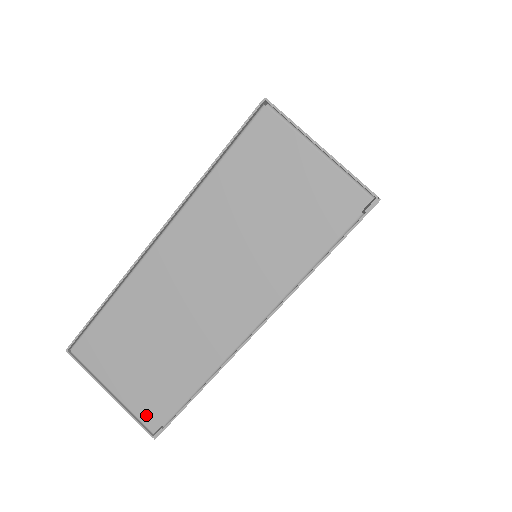
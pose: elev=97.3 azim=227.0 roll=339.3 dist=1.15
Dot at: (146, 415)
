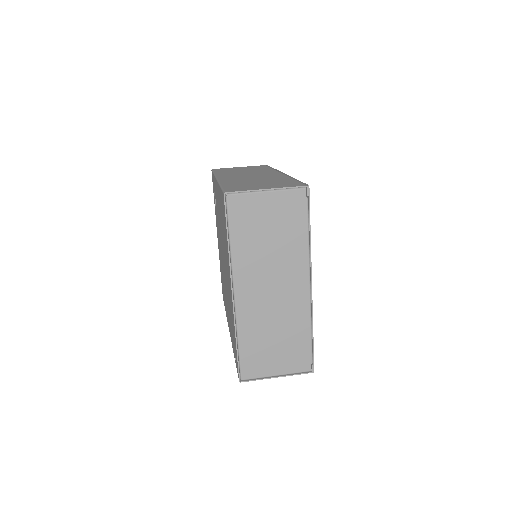
Dot at: (301, 367)
